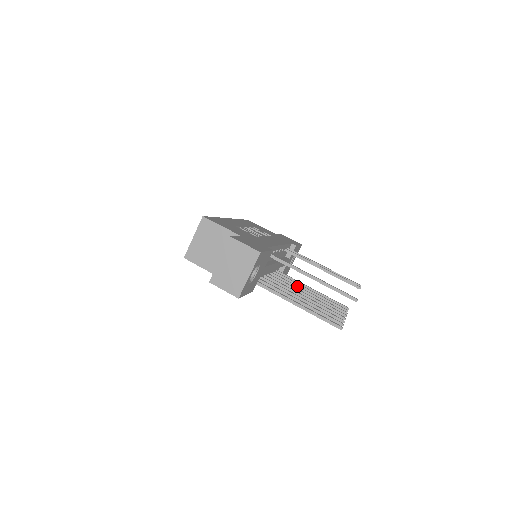
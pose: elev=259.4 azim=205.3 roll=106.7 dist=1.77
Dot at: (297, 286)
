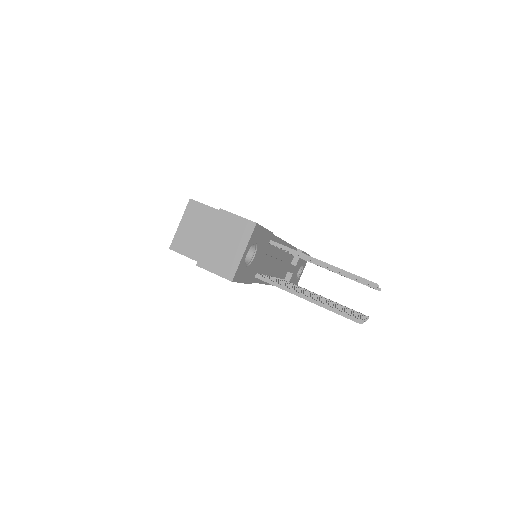
Dot at: occluded
